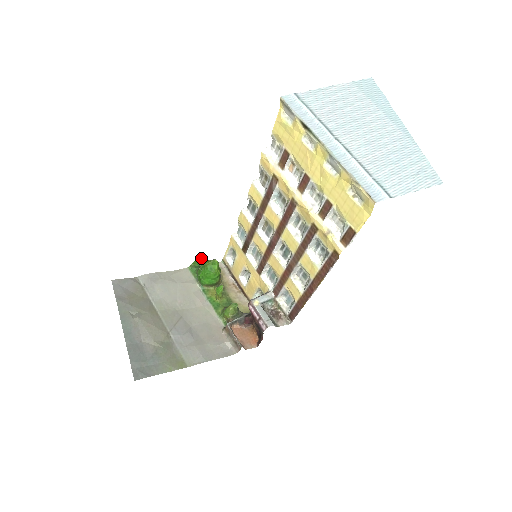
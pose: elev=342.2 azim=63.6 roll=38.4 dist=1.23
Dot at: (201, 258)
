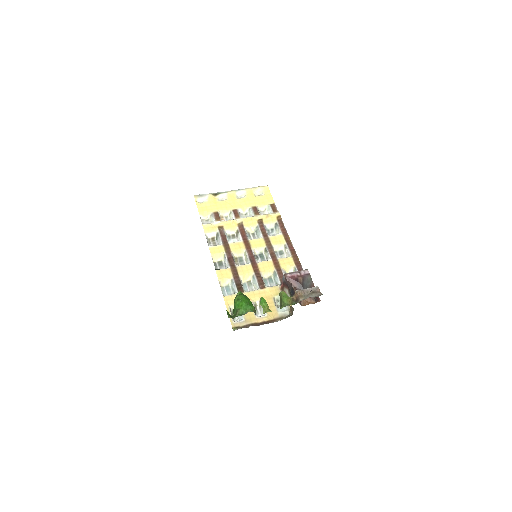
Dot at: (227, 311)
